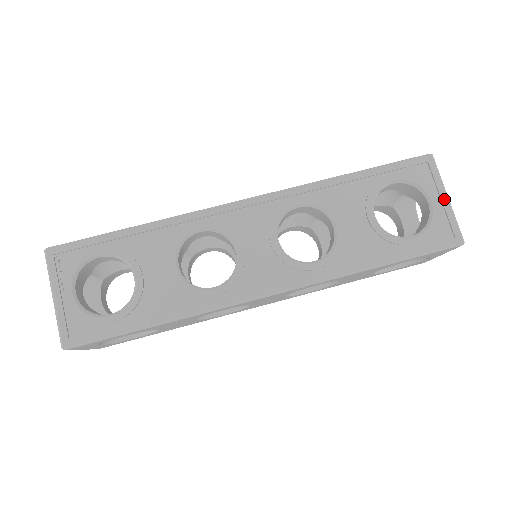
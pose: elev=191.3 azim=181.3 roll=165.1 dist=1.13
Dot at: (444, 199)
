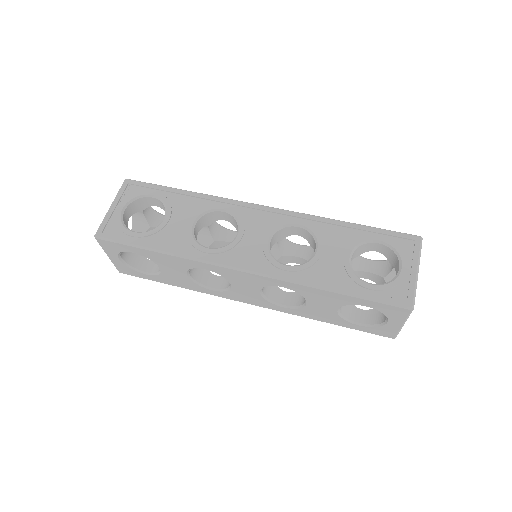
Dot at: (414, 270)
